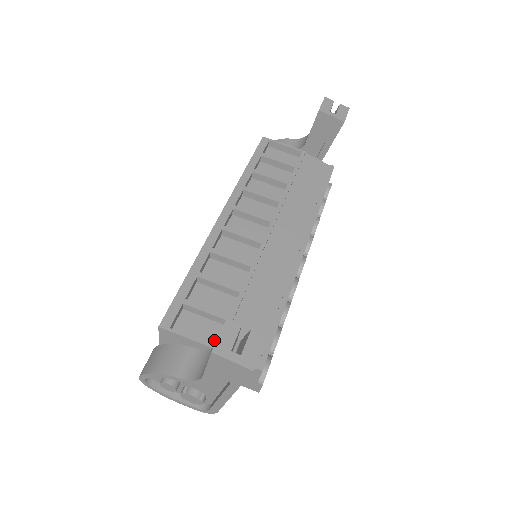
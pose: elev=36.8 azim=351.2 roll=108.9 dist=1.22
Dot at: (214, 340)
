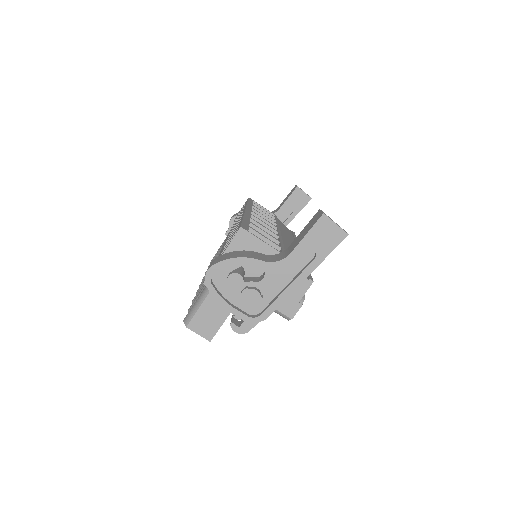
Dot at: occluded
